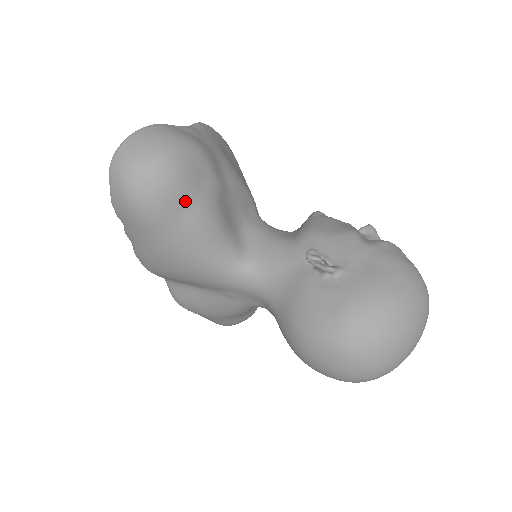
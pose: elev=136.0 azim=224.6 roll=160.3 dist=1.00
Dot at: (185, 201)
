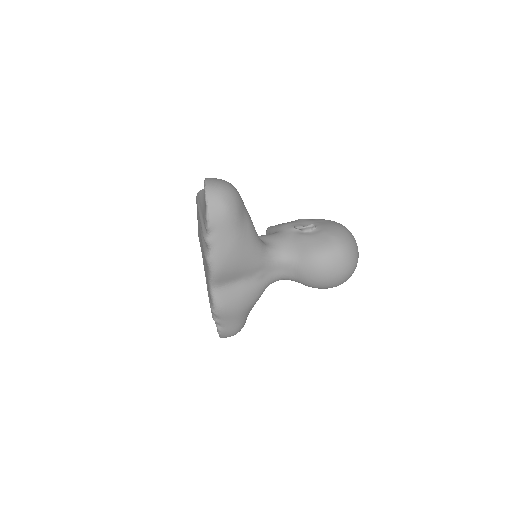
Dot at: (244, 207)
